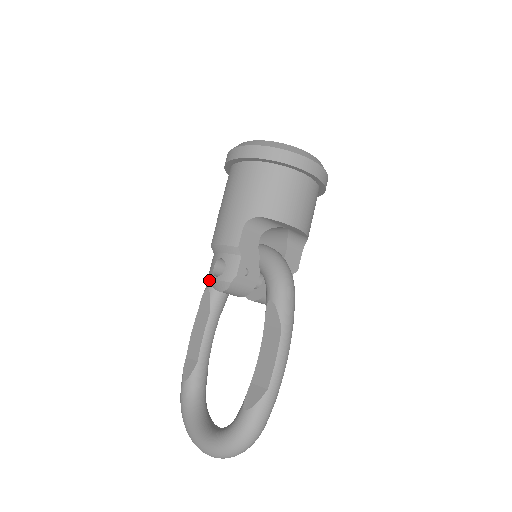
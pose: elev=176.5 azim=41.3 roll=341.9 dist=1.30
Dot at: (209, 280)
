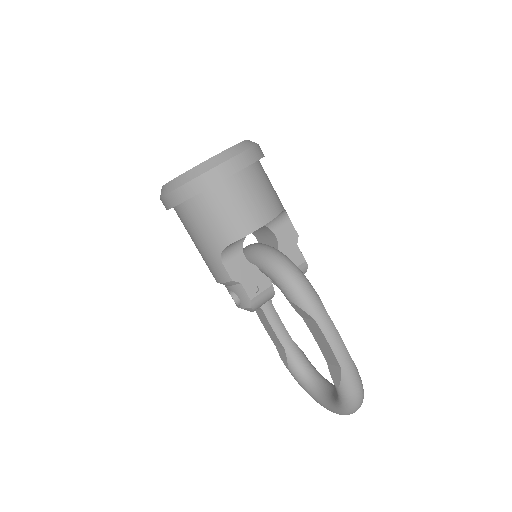
Dot at: occluded
